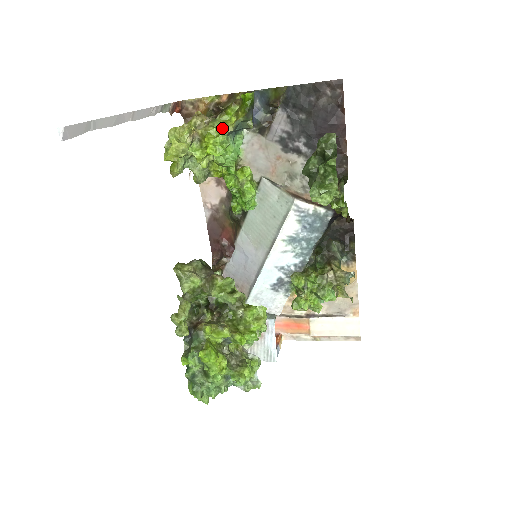
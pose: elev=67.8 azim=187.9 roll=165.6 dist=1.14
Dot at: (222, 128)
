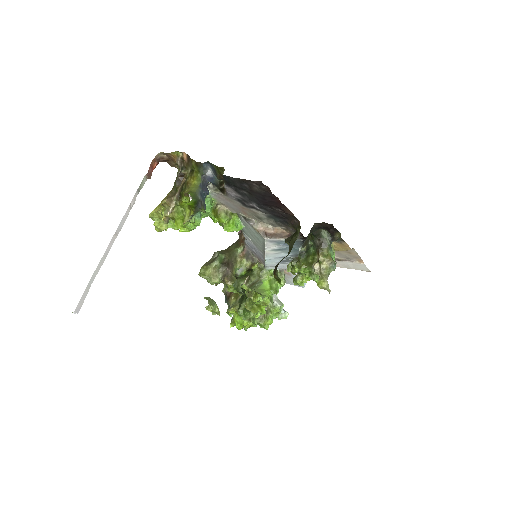
Dot at: (184, 215)
